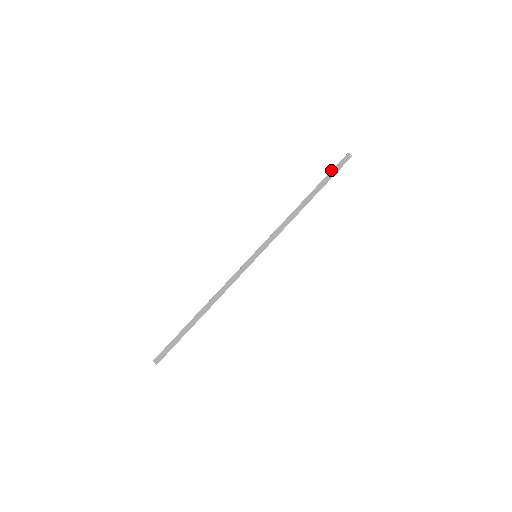
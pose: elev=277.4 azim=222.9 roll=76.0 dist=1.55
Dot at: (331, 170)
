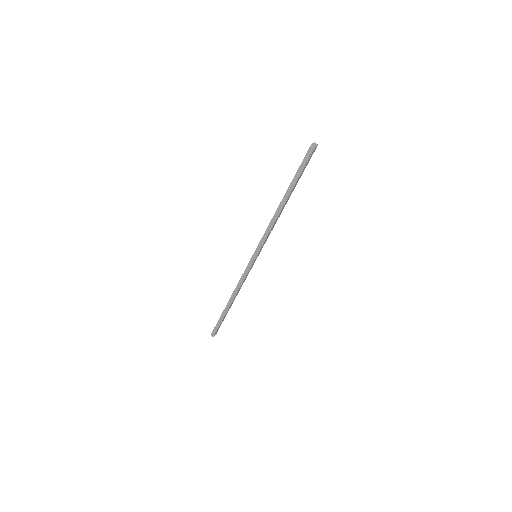
Dot at: occluded
